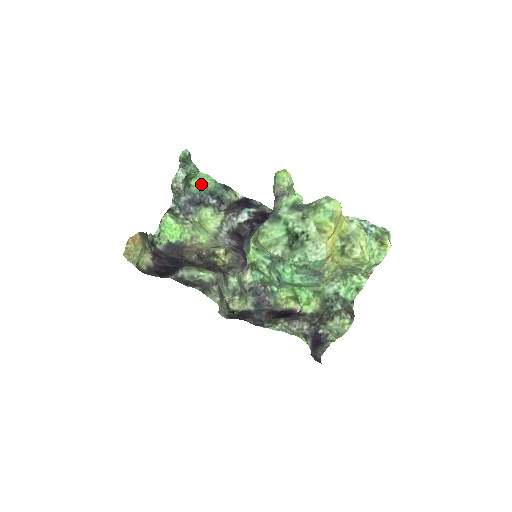
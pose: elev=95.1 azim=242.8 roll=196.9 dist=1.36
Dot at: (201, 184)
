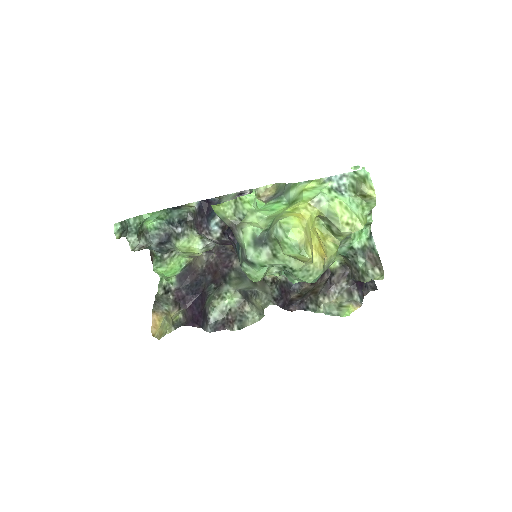
Dot at: (154, 220)
